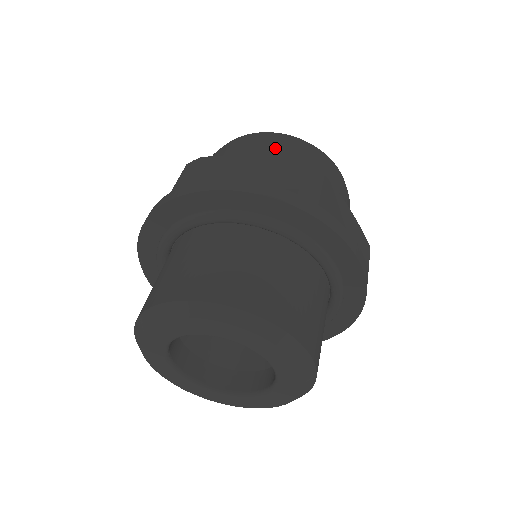
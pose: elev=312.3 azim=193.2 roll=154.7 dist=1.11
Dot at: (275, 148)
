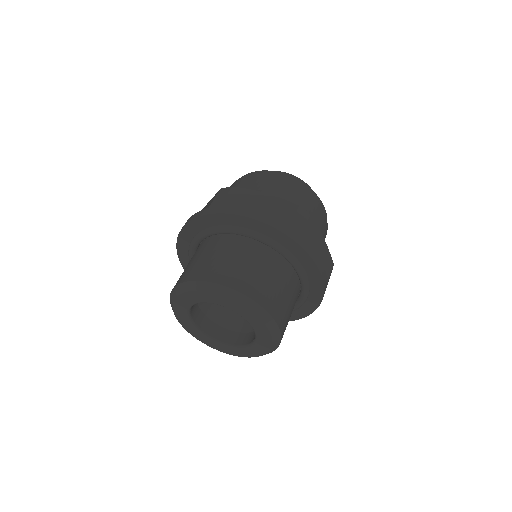
Dot at: occluded
